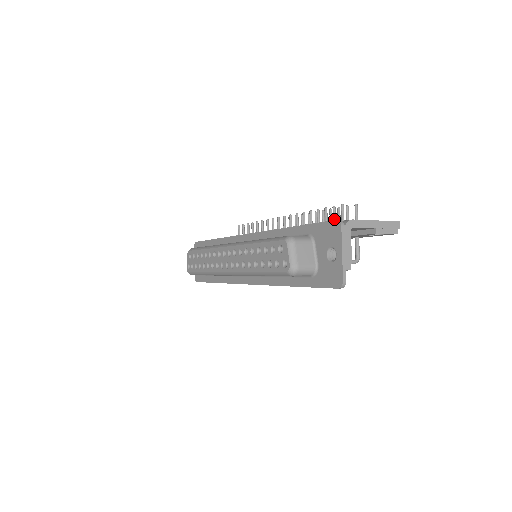
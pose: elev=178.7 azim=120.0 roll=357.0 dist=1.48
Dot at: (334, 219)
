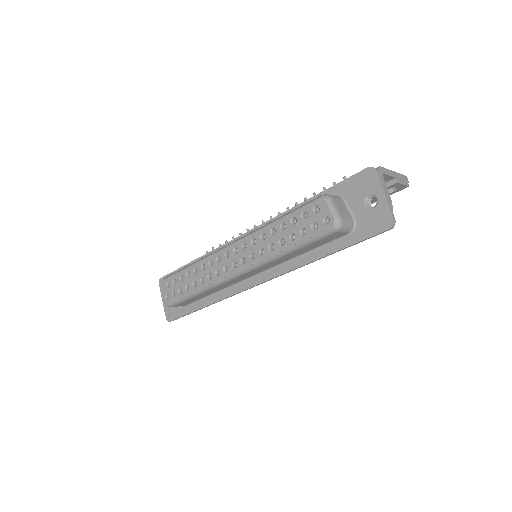
Dot at: occluded
